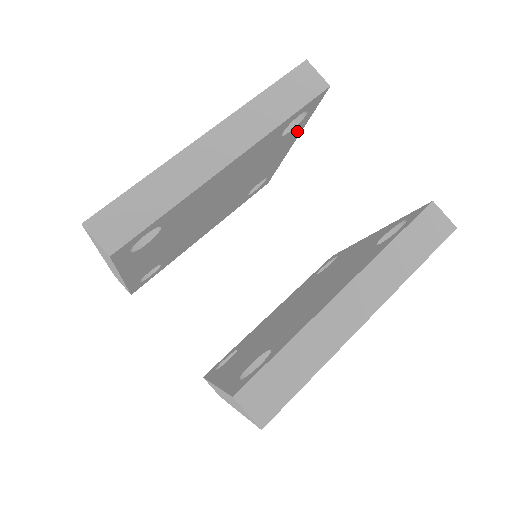
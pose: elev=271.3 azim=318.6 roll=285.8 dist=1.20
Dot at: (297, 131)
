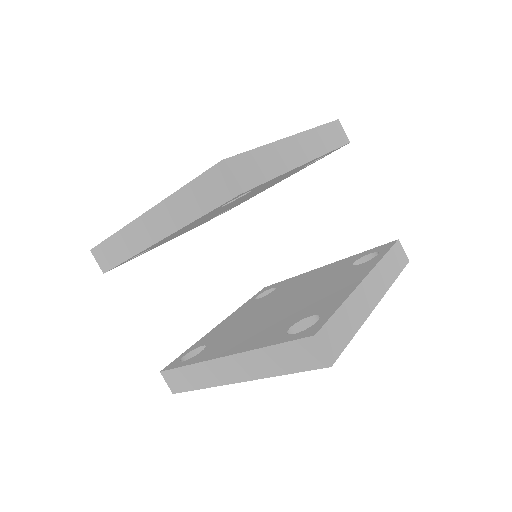
Dot at: (274, 179)
